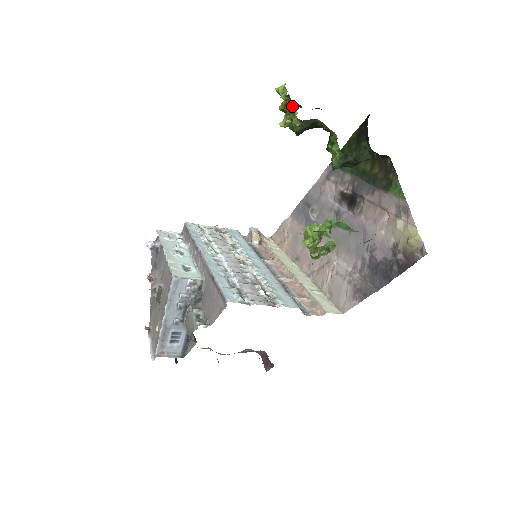
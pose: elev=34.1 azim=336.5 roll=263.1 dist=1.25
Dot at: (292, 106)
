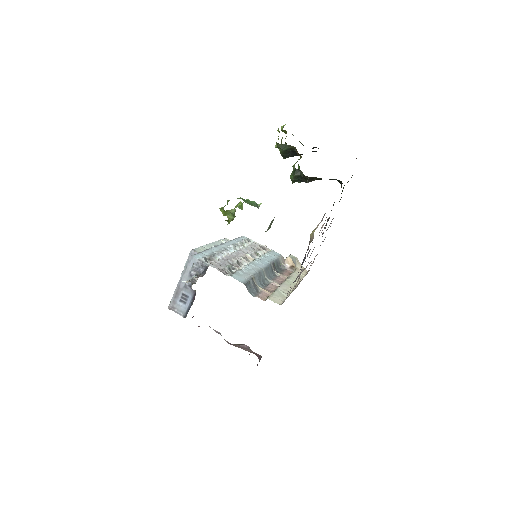
Dot at: occluded
